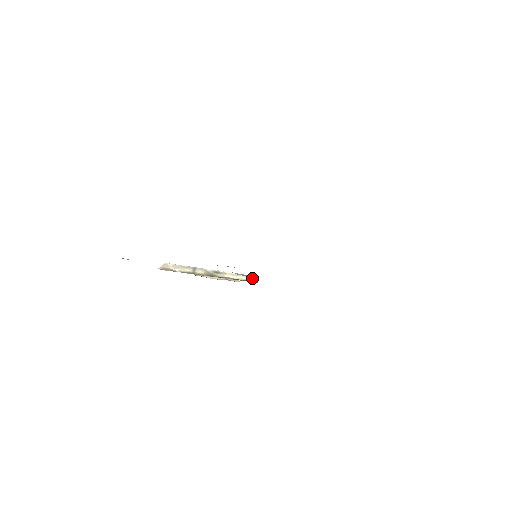
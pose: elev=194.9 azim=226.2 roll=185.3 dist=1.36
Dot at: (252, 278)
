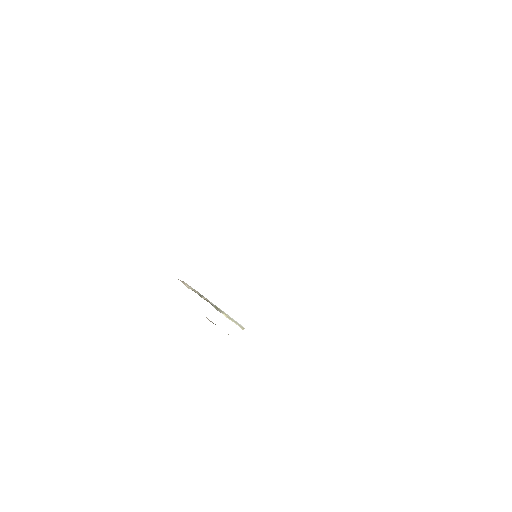
Dot at: (242, 327)
